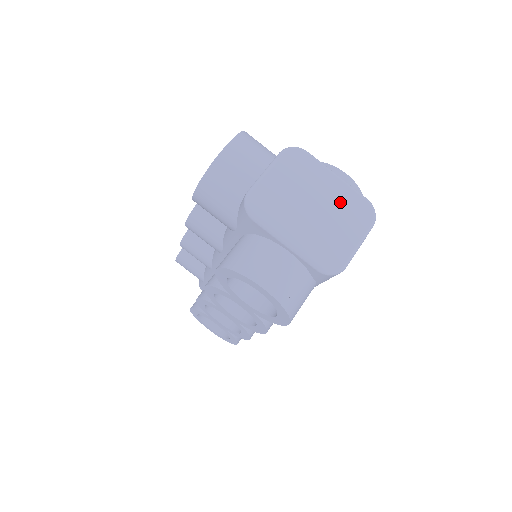
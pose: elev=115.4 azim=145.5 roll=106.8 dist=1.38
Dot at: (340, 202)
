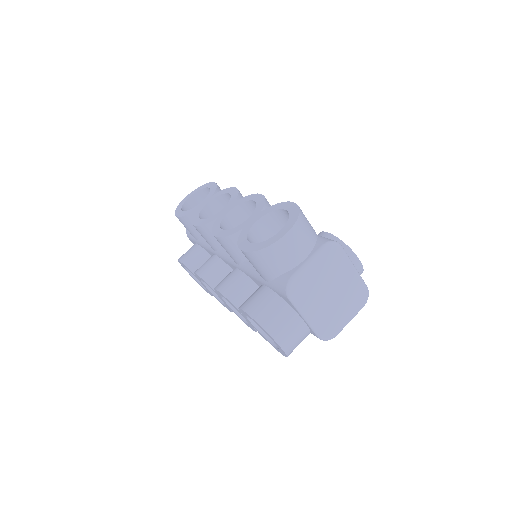
Dot at: (350, 289)
